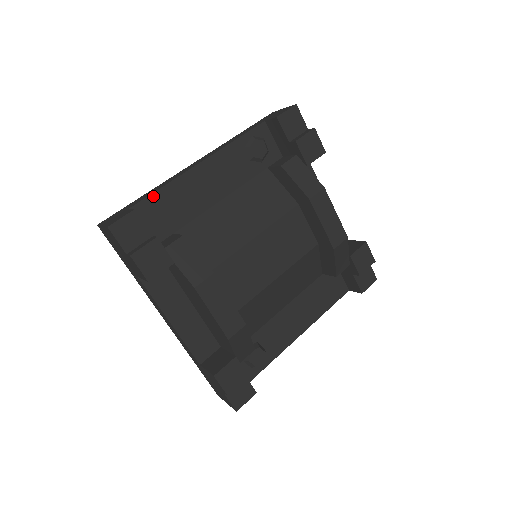
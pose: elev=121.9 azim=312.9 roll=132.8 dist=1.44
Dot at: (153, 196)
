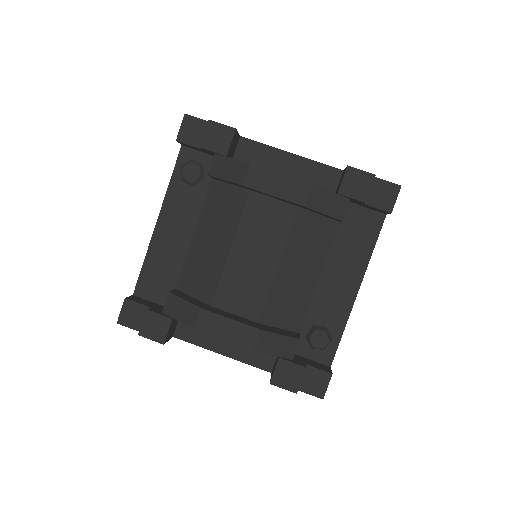
Dot at: (142, 274)
